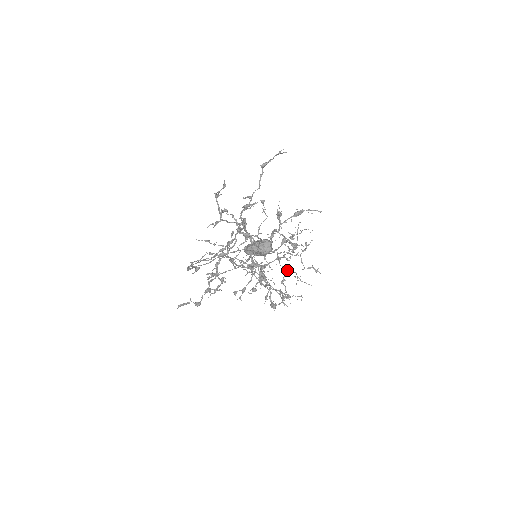
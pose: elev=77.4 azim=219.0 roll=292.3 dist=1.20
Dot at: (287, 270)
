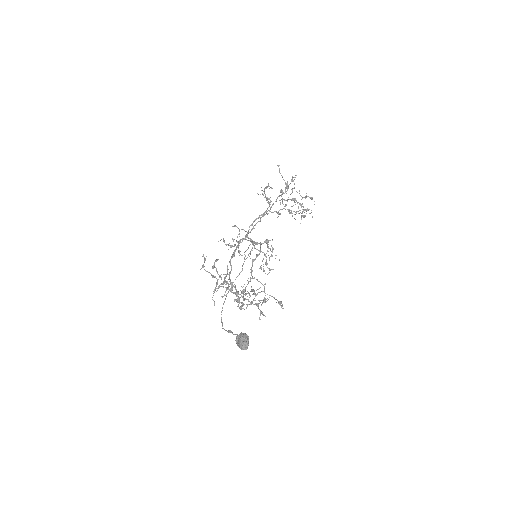
Dot at: (291, 200)
